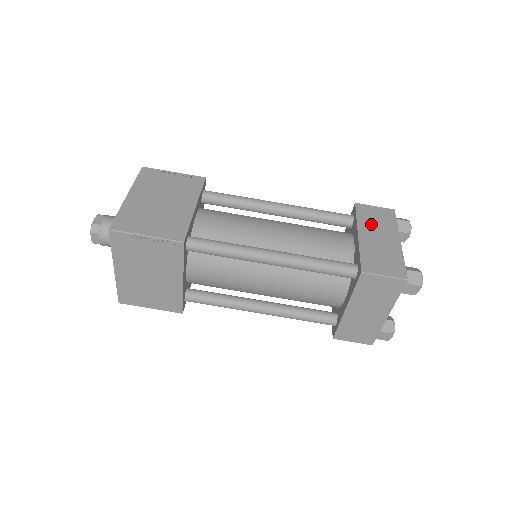
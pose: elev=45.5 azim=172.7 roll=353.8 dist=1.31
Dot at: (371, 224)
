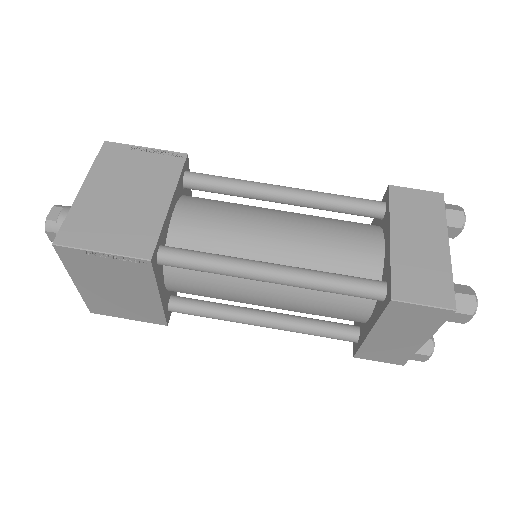
Dot at: (409, 219)
